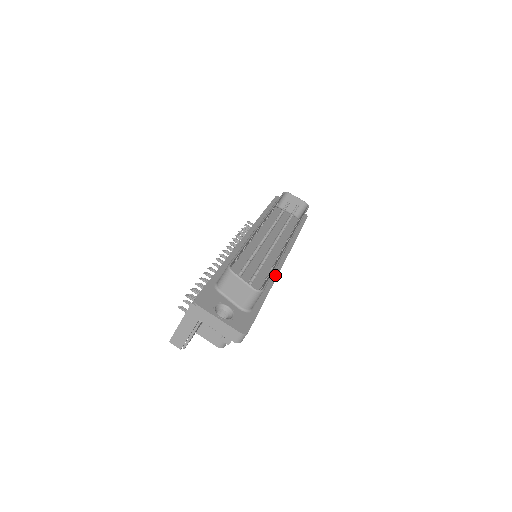
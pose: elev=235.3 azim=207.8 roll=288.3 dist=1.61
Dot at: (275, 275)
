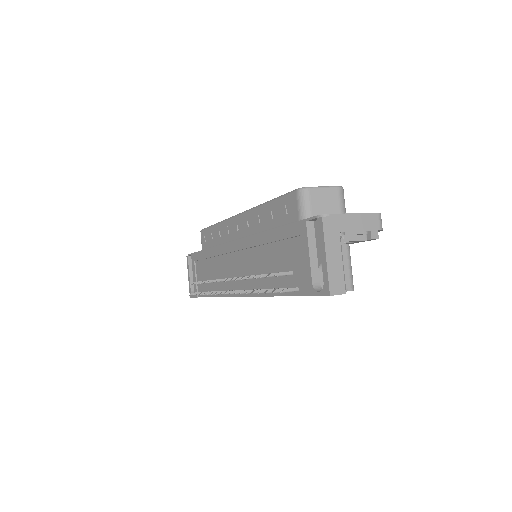
Dot at: occluded
